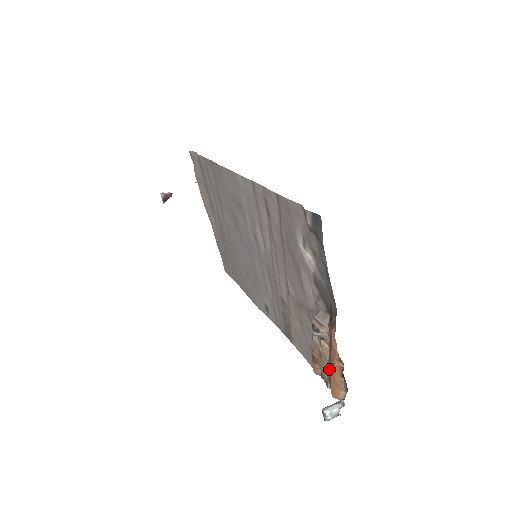
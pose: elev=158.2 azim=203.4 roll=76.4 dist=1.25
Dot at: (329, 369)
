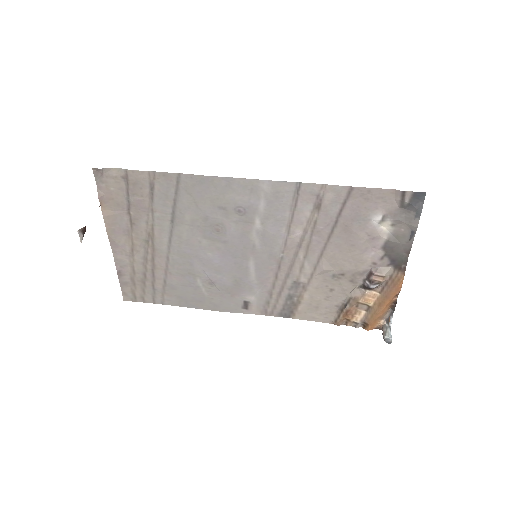
Dot at: (375, 309)
